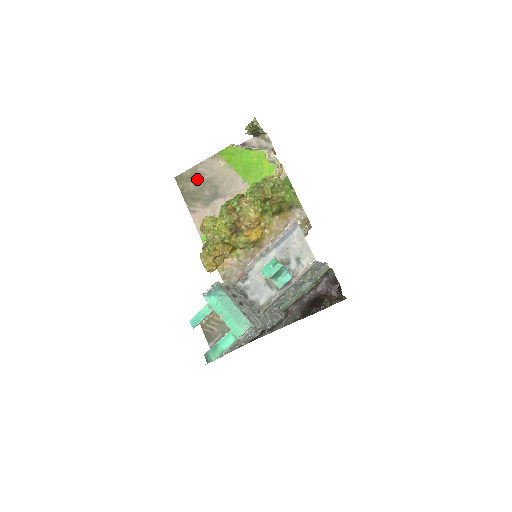
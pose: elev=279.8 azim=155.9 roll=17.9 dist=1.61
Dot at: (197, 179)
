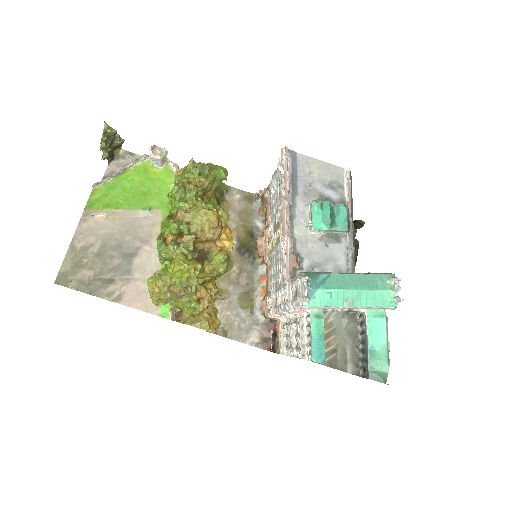
Dot at: (87, 258)
